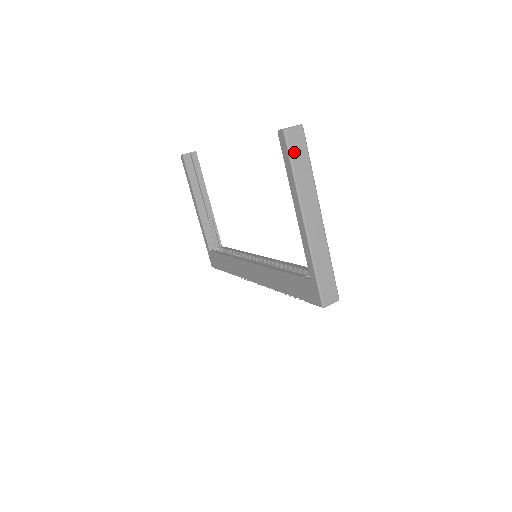
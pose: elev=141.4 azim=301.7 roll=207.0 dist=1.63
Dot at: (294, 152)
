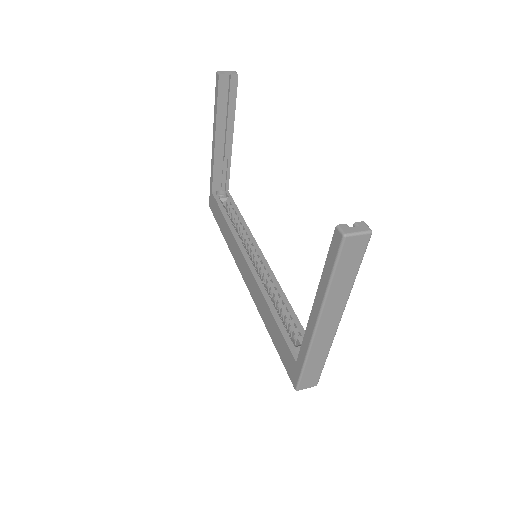
Dot at: (344, 260)
